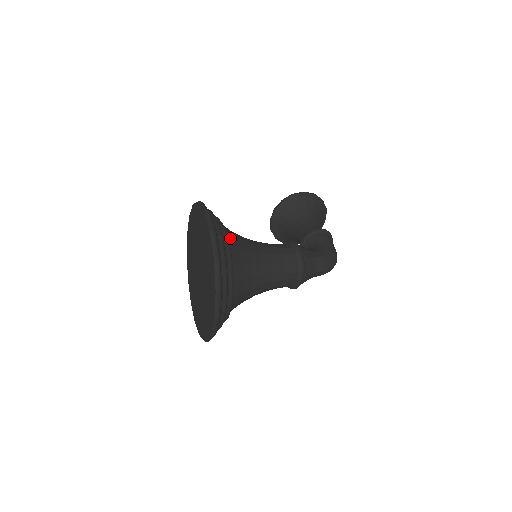
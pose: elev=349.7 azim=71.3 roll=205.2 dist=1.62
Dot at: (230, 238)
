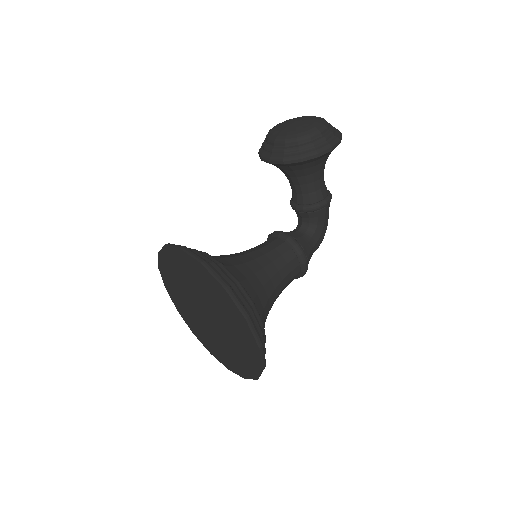
Dot at: occluded
